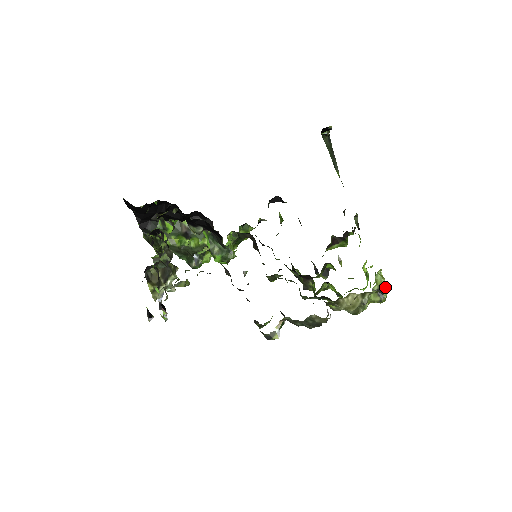
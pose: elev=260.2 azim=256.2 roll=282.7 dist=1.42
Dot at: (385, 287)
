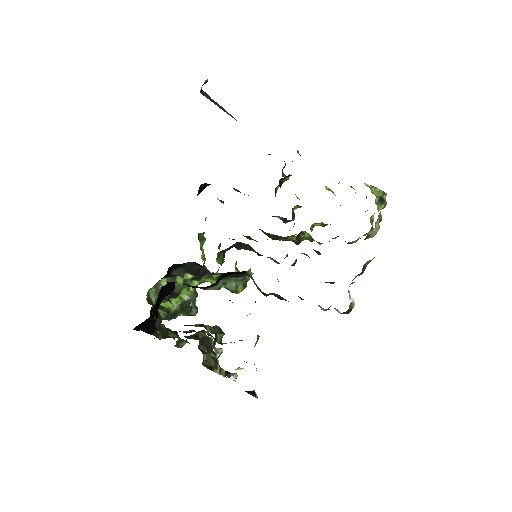
Dot at: (382, 194)
